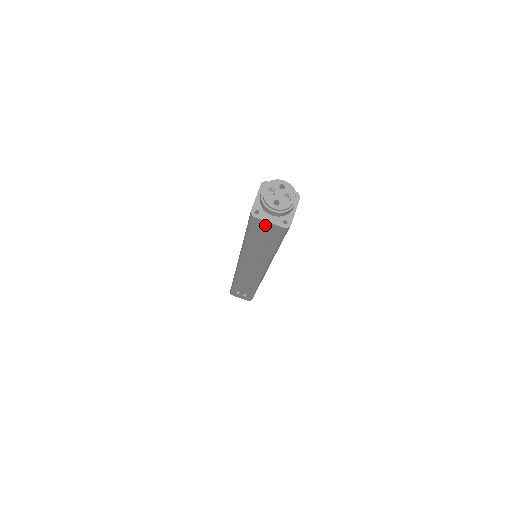
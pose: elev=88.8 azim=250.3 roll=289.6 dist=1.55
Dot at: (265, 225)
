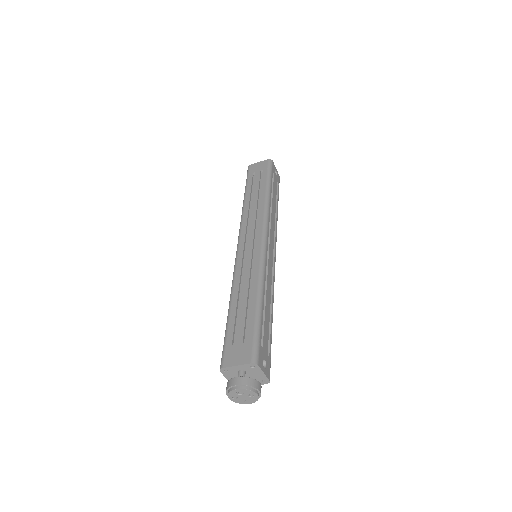
Dot at: occluded
